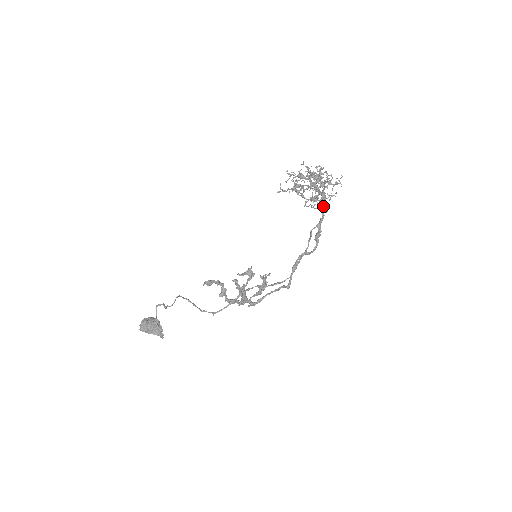
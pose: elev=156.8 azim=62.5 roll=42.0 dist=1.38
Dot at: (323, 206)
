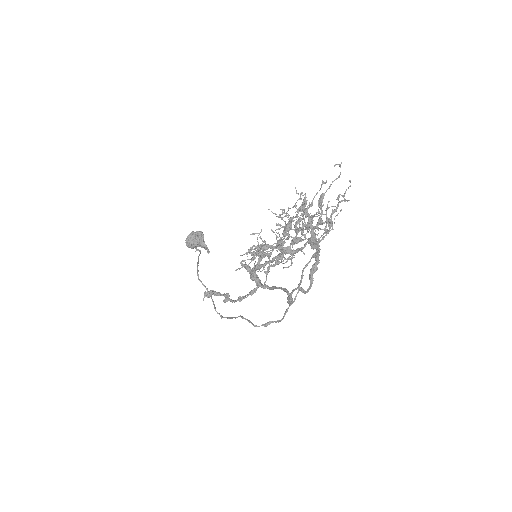
Dot at: (315, 245)
